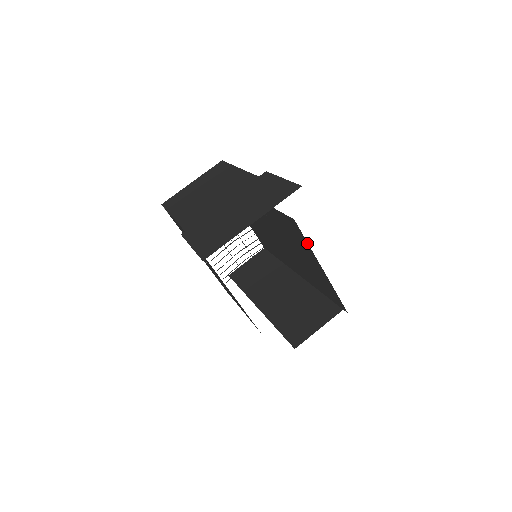
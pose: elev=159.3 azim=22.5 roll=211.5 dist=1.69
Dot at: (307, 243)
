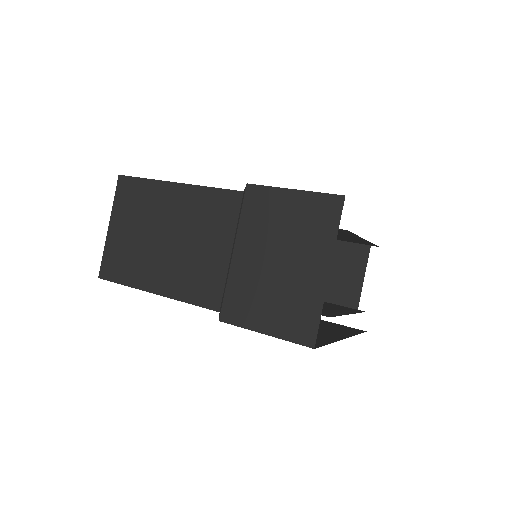
Dot at: occluded
